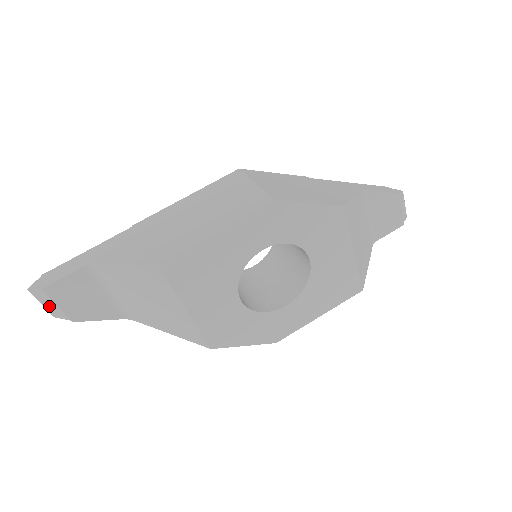
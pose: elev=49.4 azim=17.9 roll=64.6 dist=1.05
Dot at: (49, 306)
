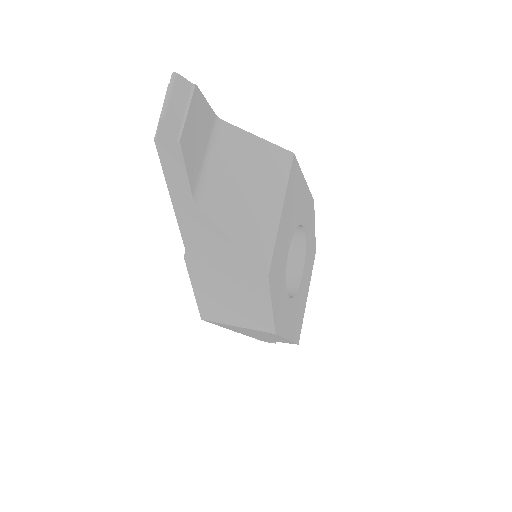
Dot at: (175, 105)
